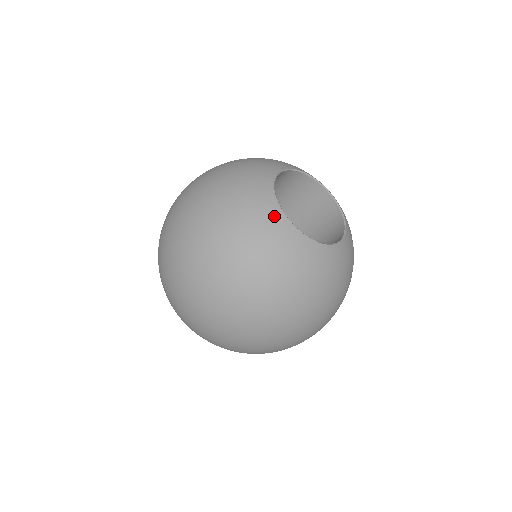
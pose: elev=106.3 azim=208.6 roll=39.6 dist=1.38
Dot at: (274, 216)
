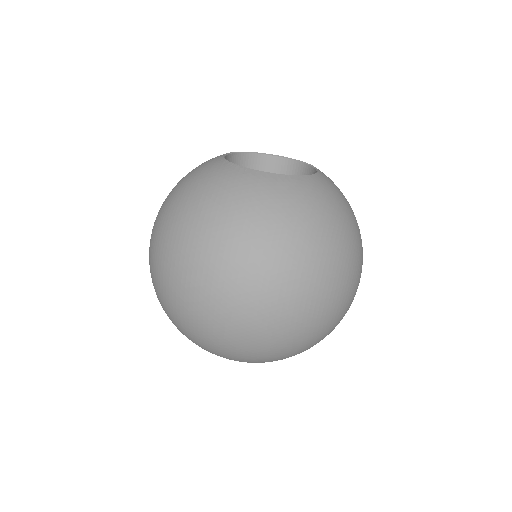
Dot at: (259, 179)
